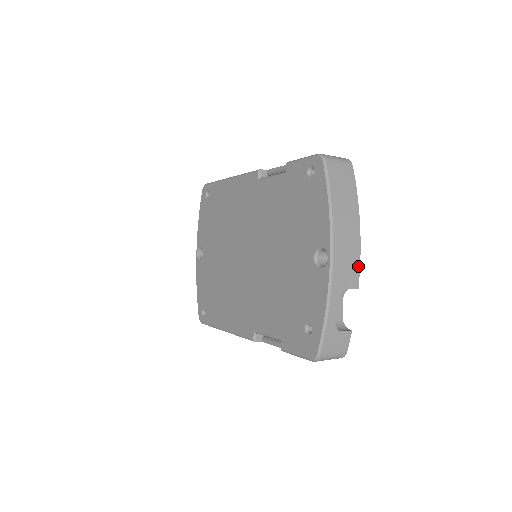
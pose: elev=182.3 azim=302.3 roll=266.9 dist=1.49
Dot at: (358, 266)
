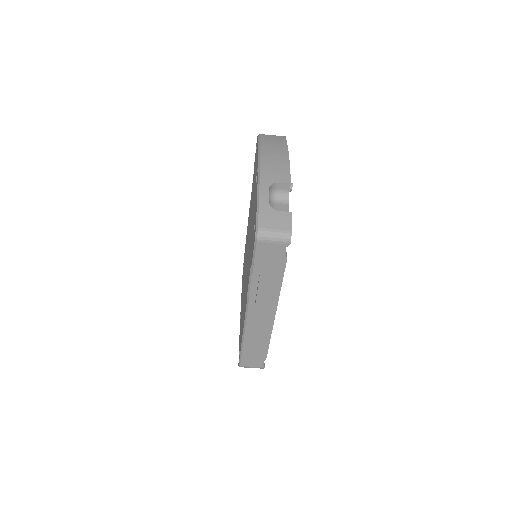
Dot at: (288, 171)
